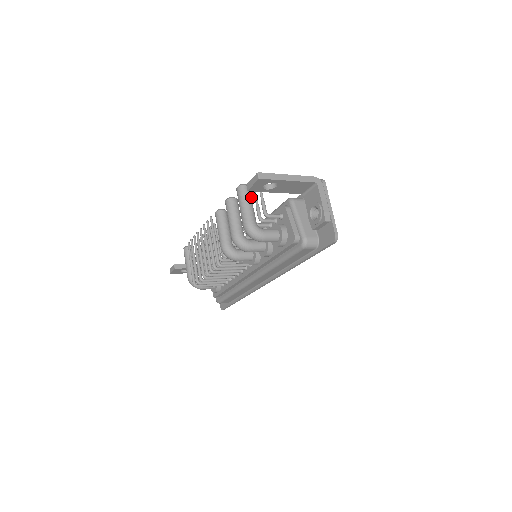
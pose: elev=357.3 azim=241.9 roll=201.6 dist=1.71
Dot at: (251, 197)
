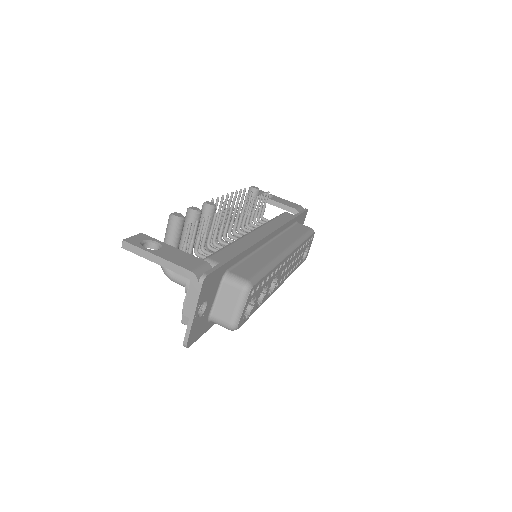
Dot at: (177, 233)
